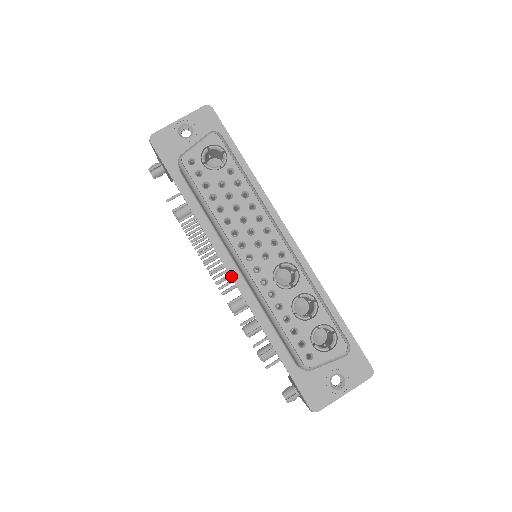
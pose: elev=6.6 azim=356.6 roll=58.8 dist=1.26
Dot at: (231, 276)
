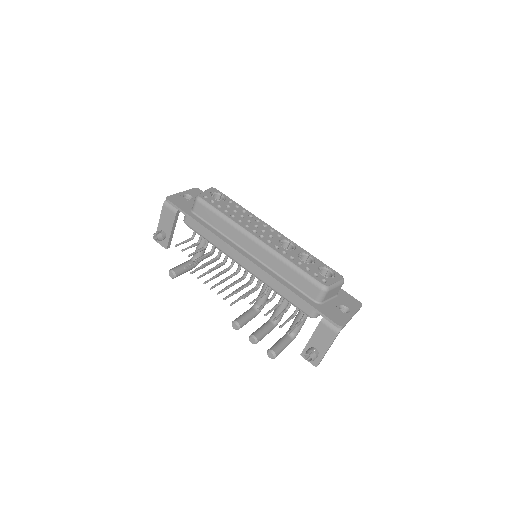
Dot at: (249, 259)
